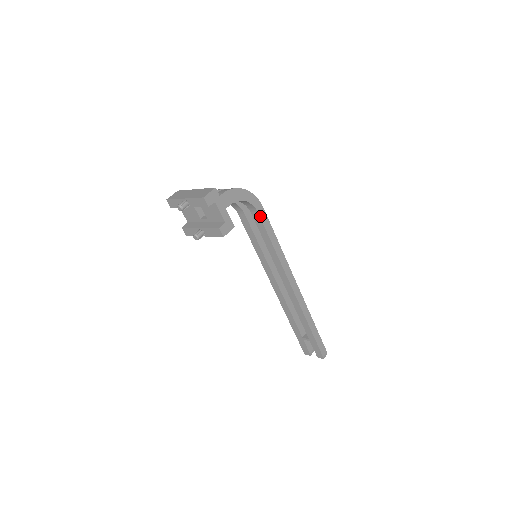
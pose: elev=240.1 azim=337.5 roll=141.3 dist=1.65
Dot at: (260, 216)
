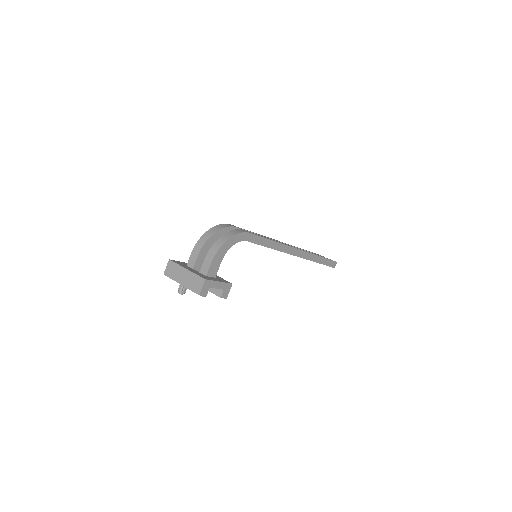
Dot at: (250, 241)
